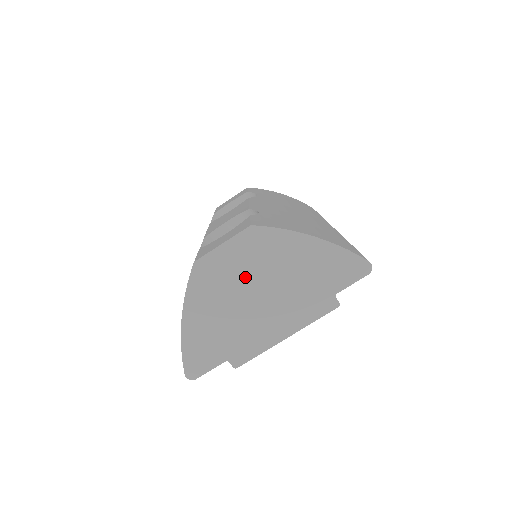
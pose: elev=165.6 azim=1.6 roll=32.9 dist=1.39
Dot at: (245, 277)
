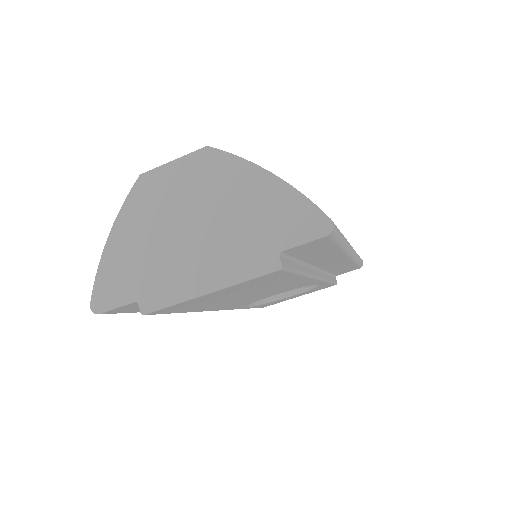
Dot at: (185, 204)
